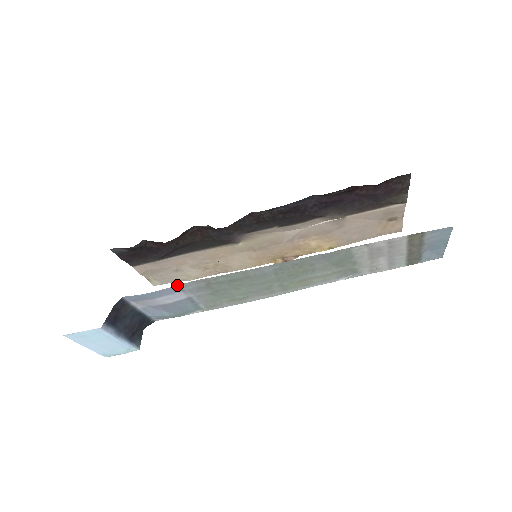
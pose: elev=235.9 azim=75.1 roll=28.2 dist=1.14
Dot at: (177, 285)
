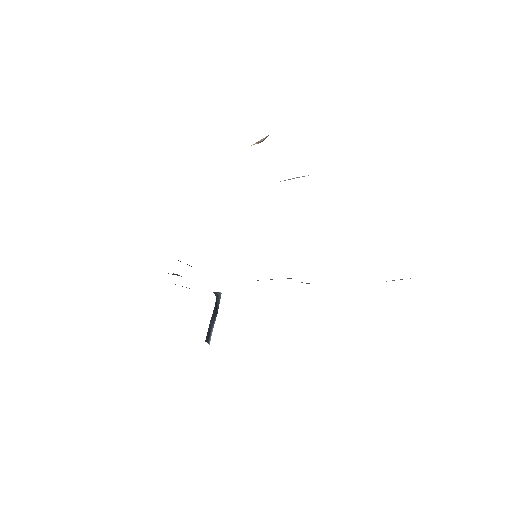
Dot at: occluded
